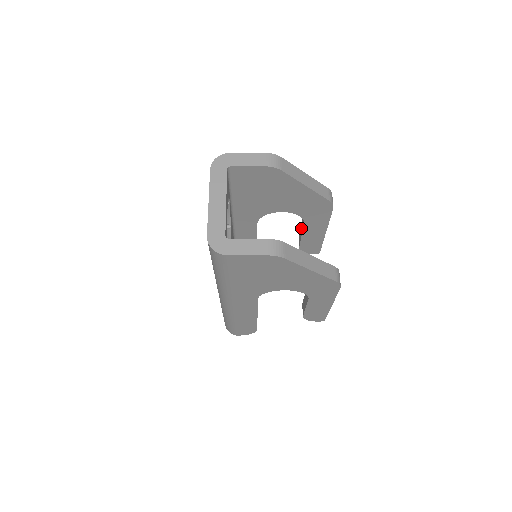
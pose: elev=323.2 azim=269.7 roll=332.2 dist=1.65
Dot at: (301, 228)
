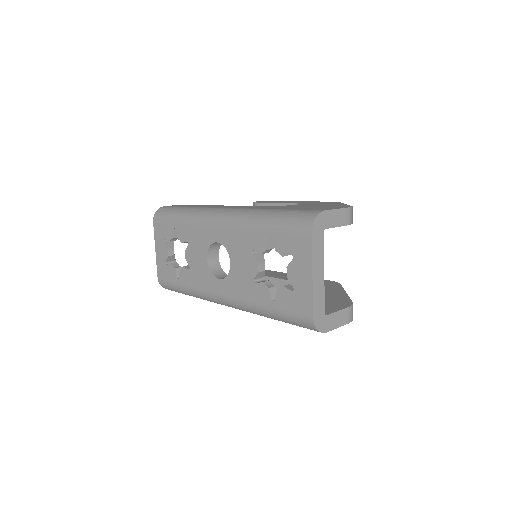
Dot at: occluded
